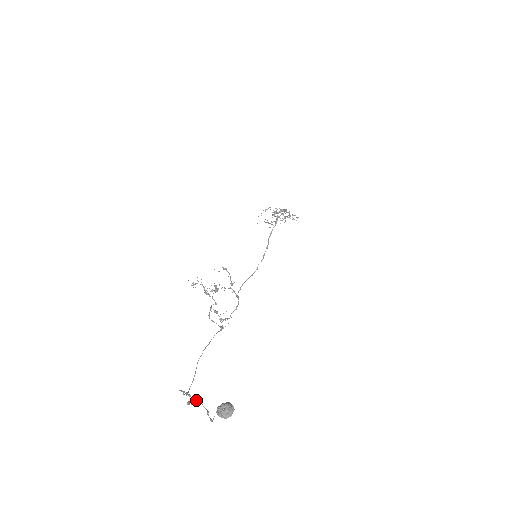
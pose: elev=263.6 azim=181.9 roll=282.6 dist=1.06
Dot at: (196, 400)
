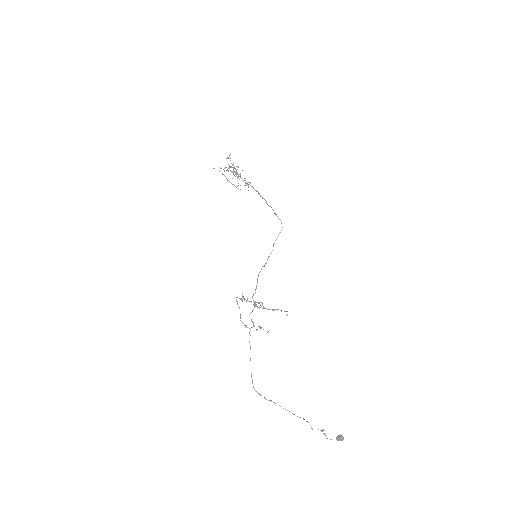
Dot at: (322, 431)
